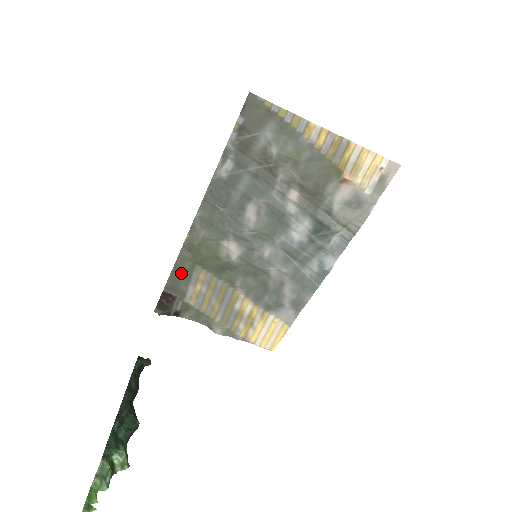
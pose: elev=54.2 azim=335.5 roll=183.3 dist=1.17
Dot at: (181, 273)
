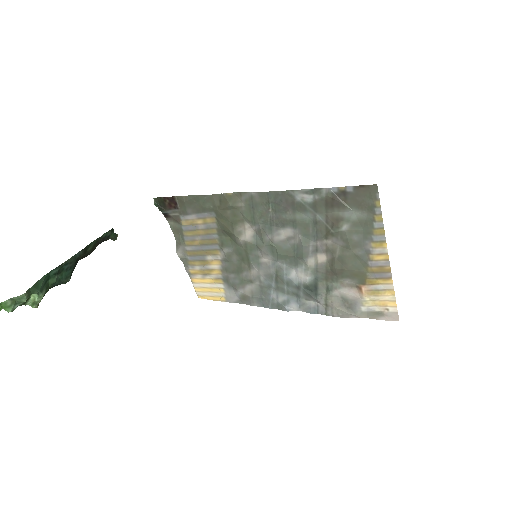
Dot at: (199, 203)
